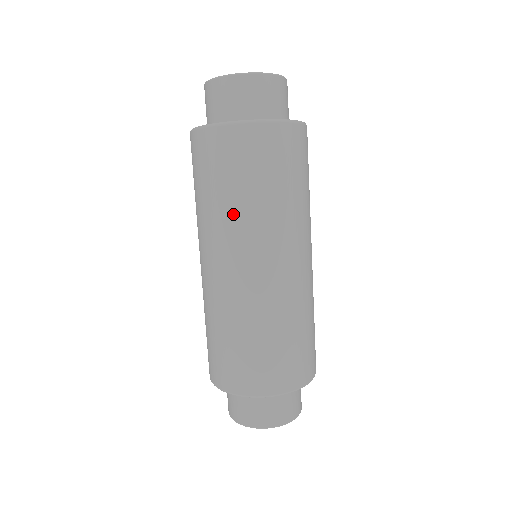
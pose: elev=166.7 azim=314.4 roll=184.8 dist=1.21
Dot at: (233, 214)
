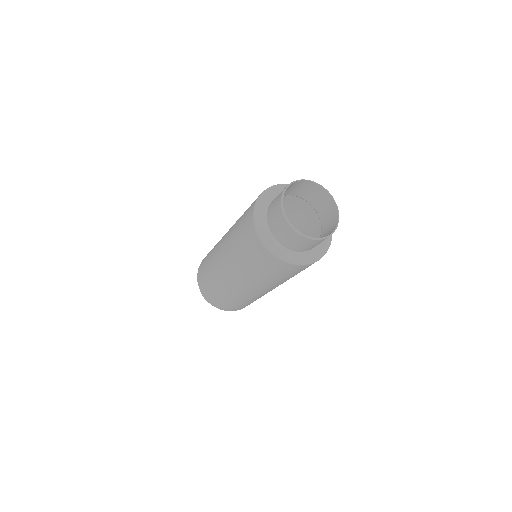
Dot at: occluded
